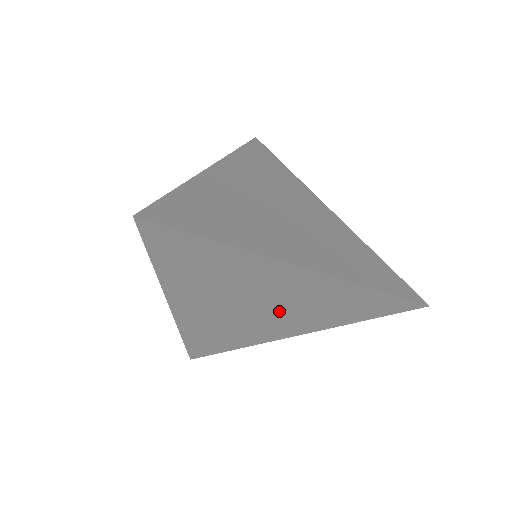
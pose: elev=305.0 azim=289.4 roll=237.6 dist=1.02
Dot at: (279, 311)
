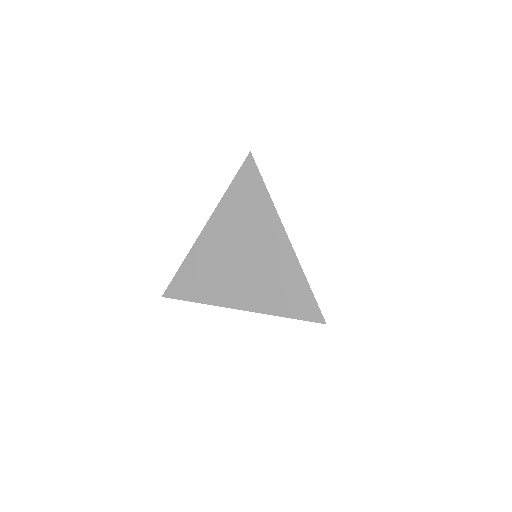
Dot at: (250, 271)
